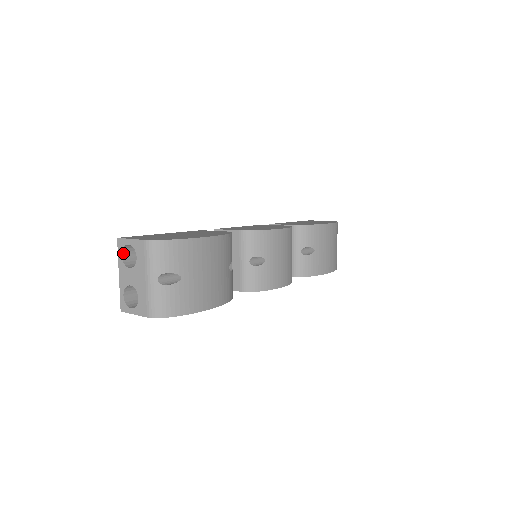
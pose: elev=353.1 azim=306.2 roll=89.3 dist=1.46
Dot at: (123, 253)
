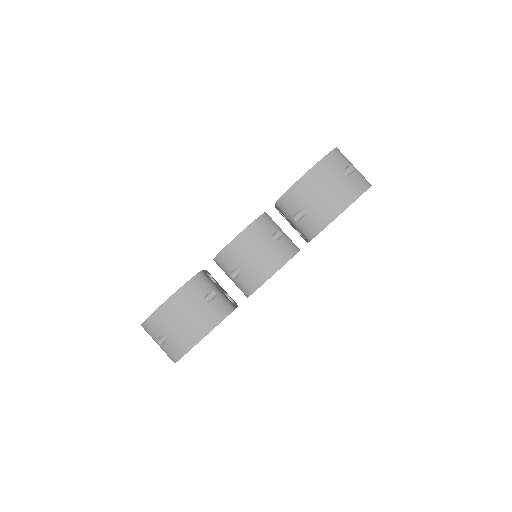
Dot at: occluded
